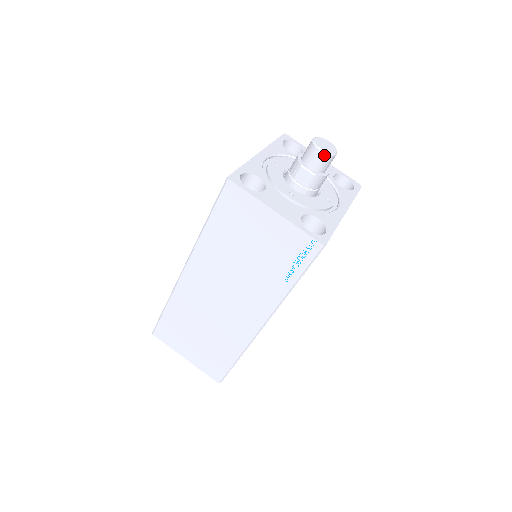
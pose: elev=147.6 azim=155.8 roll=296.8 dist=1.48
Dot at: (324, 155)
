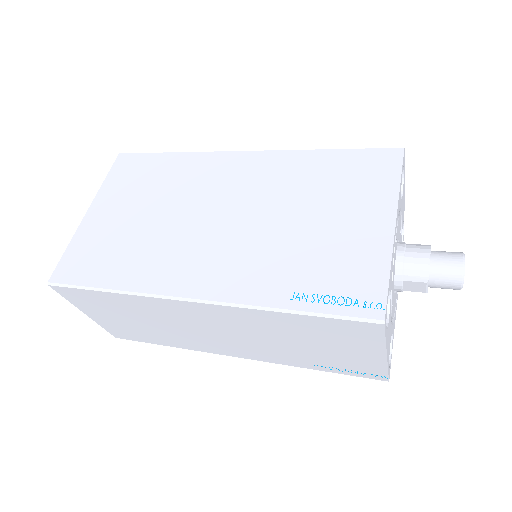
Dot at: (457, 289)
